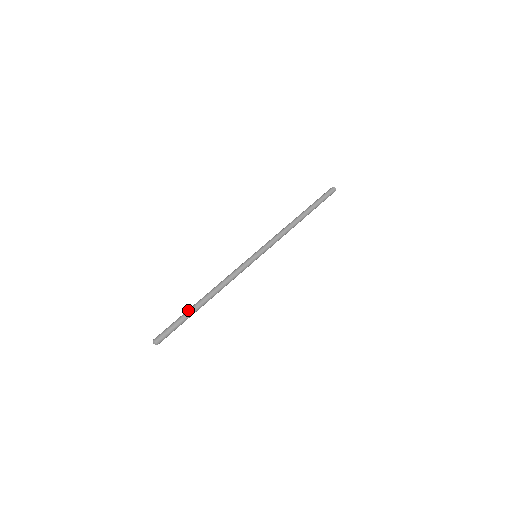
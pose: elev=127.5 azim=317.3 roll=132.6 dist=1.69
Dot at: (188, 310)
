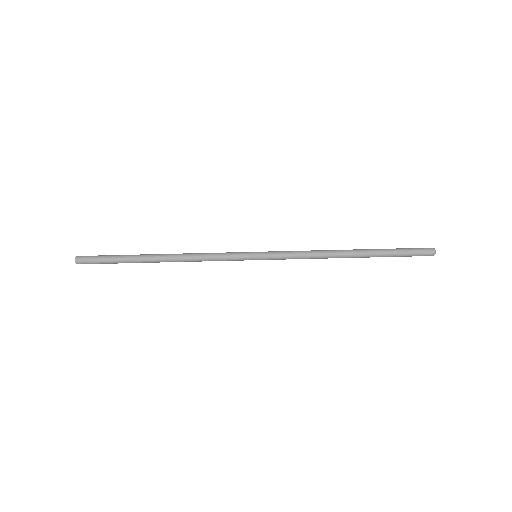
Dot at: (132, 257)
